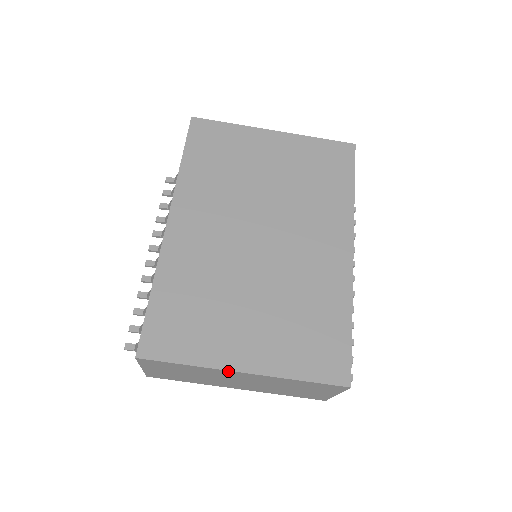
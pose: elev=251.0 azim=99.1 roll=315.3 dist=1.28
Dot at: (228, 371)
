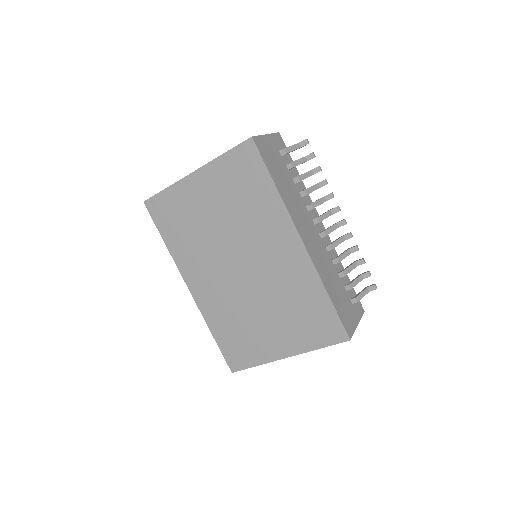
Dot at: (278, 359)
